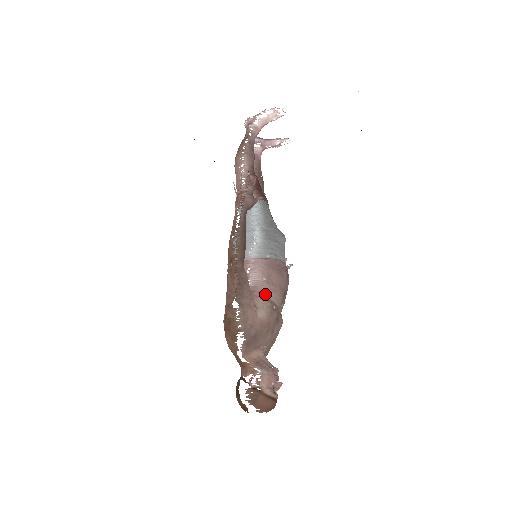
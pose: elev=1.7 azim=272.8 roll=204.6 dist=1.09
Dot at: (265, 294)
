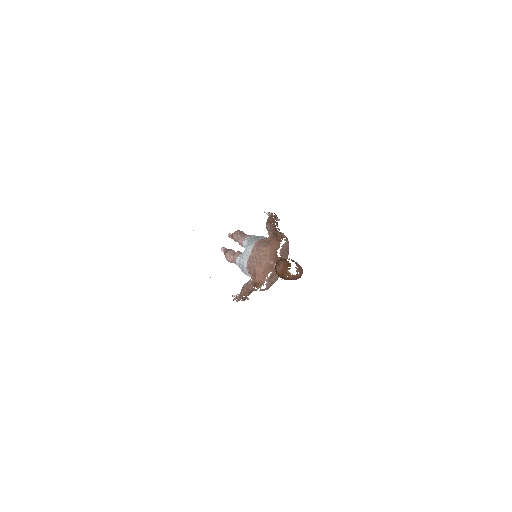
Dot at: occluded
